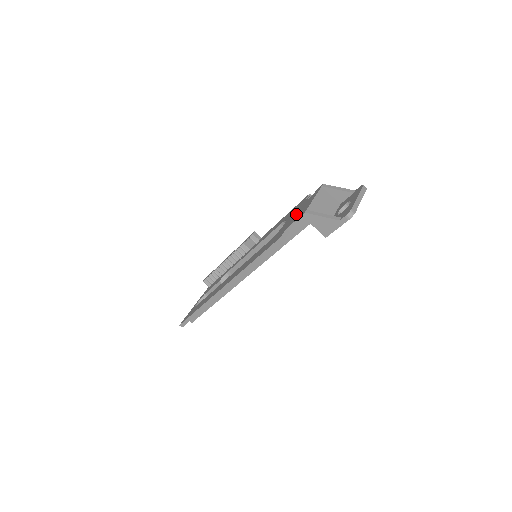
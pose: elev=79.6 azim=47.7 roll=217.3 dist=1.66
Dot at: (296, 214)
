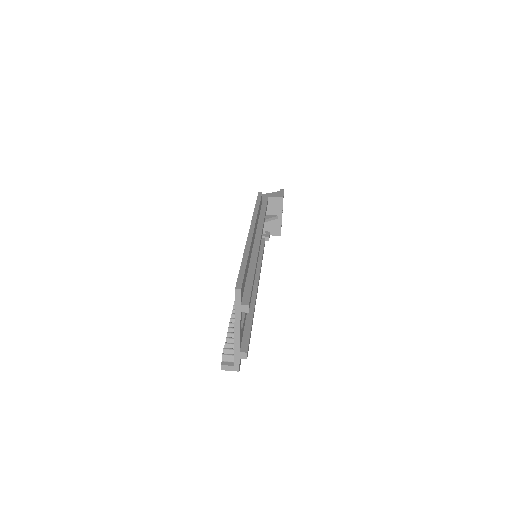
Dot at: occluded
